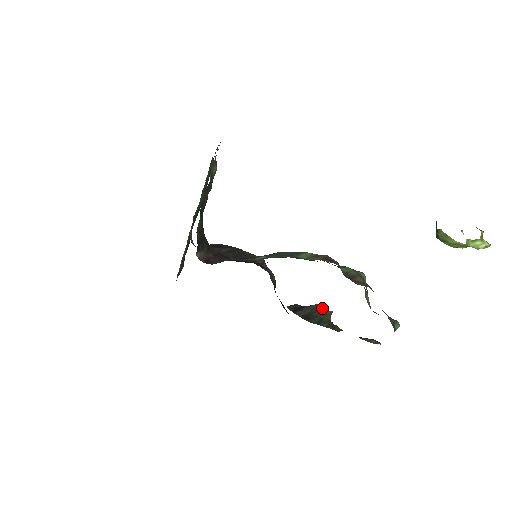
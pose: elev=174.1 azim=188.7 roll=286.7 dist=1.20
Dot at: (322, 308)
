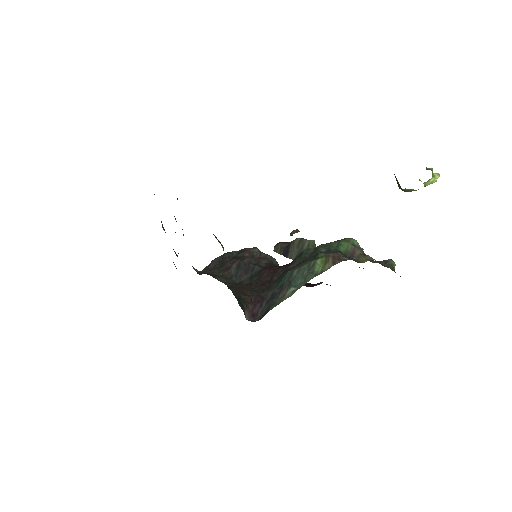
Dot at: (305, 241)
